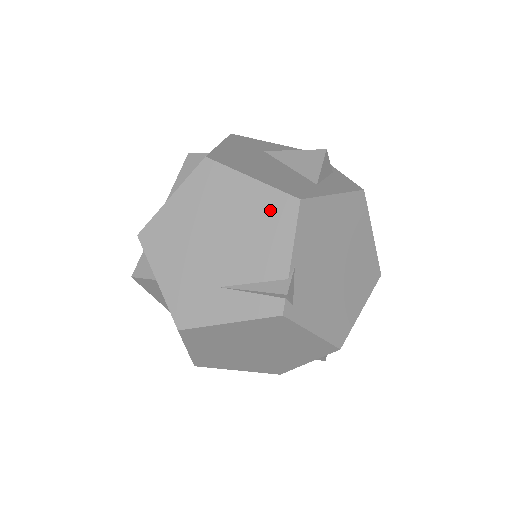
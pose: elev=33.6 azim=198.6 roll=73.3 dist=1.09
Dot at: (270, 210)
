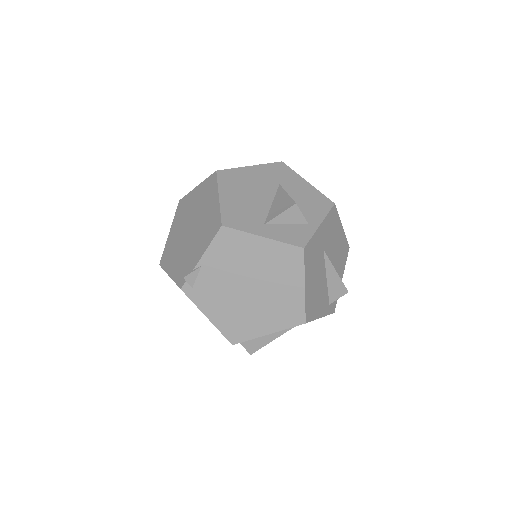
Dot at: (212, 223)
